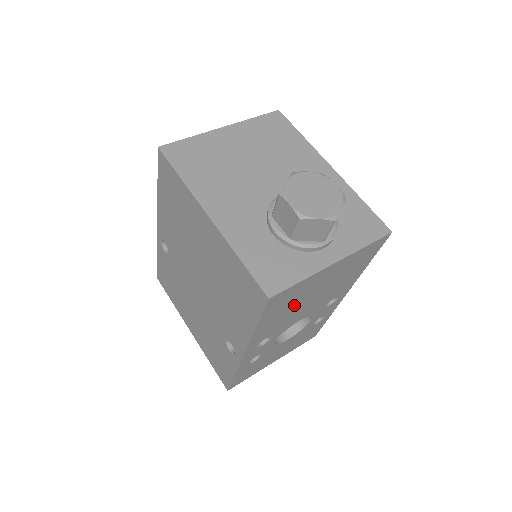
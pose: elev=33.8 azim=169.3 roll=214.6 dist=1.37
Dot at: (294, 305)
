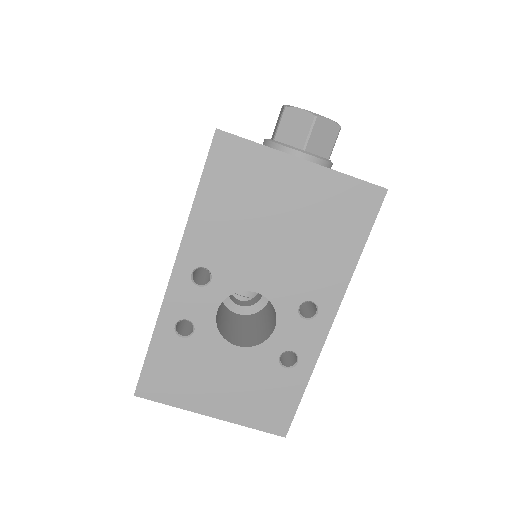
Dot at: (248, 212)
